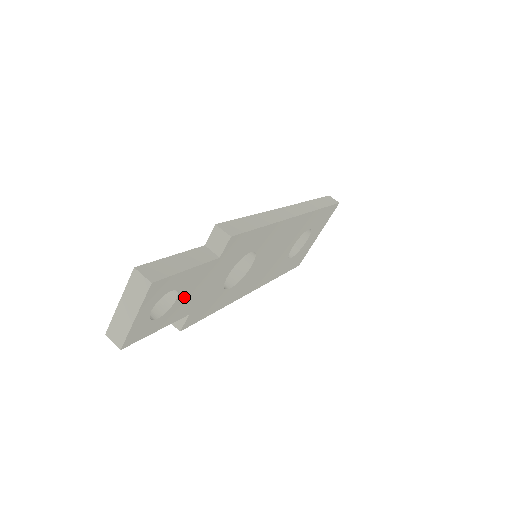
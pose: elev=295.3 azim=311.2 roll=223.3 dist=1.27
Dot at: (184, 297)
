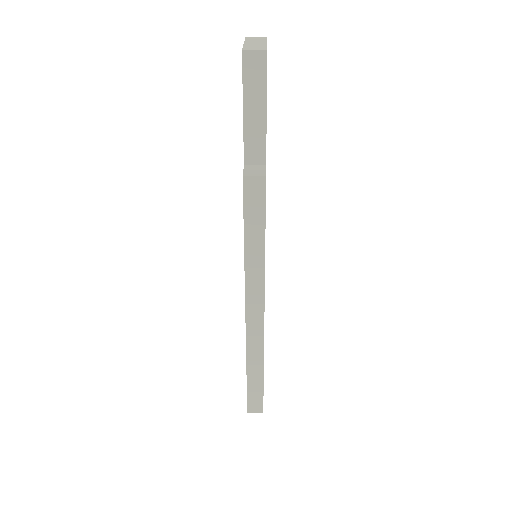
Dot at: occluded
